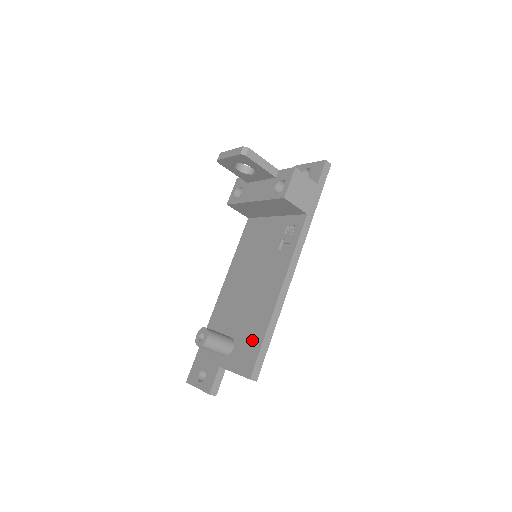
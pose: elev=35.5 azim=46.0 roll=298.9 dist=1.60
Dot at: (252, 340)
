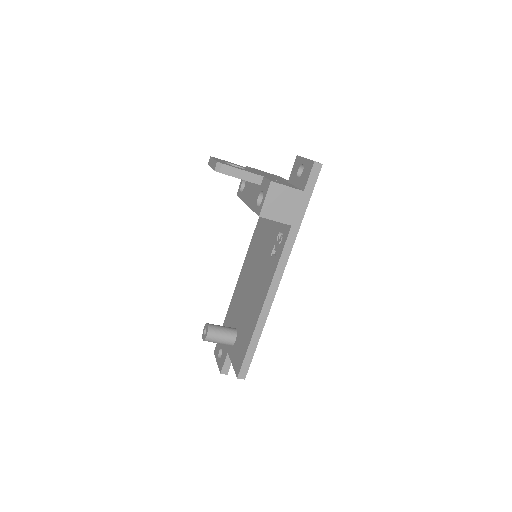
Dot at: (244, 342)
